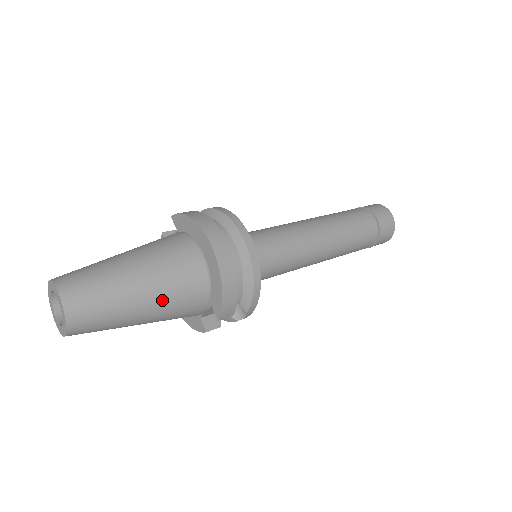
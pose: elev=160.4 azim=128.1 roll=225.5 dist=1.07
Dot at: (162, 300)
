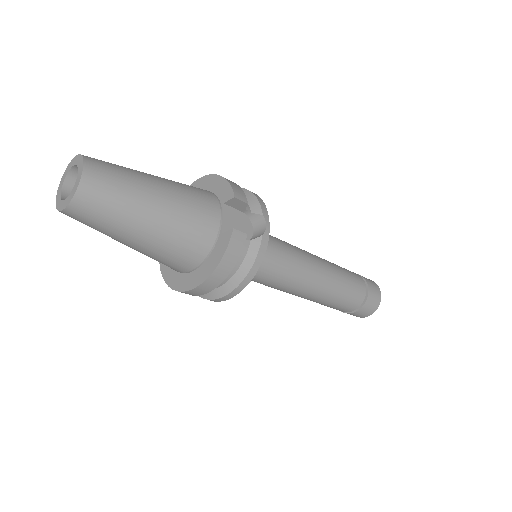
Dot at: (172, 183)
